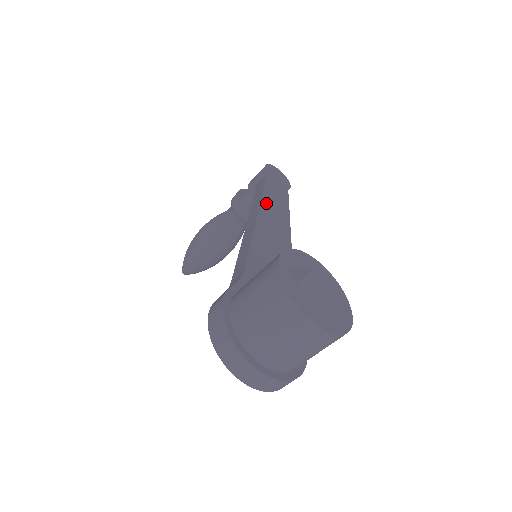
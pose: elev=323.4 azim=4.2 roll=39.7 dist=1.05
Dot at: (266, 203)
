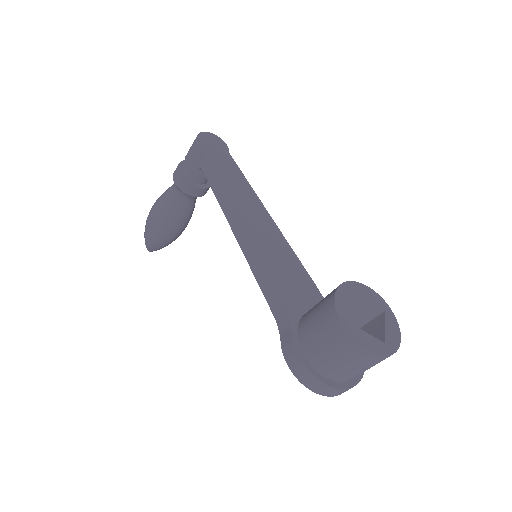
Dot at: (235, 200)
